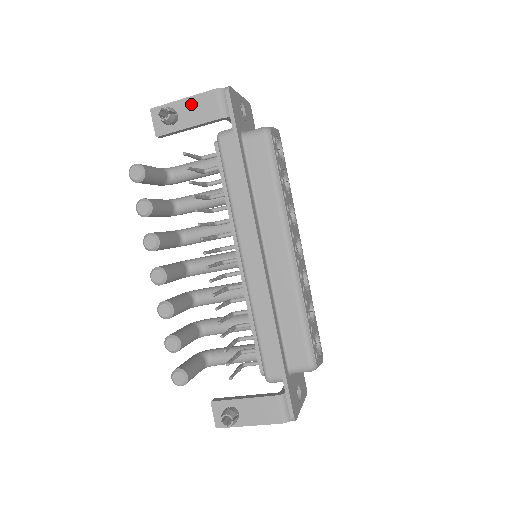
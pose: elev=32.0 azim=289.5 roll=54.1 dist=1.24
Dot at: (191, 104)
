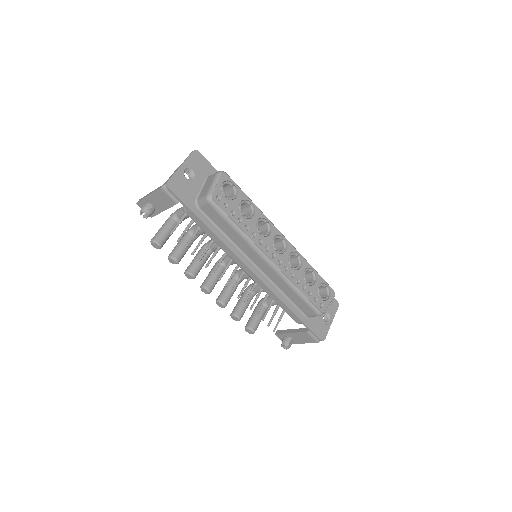
Dot at: (155, 198)
